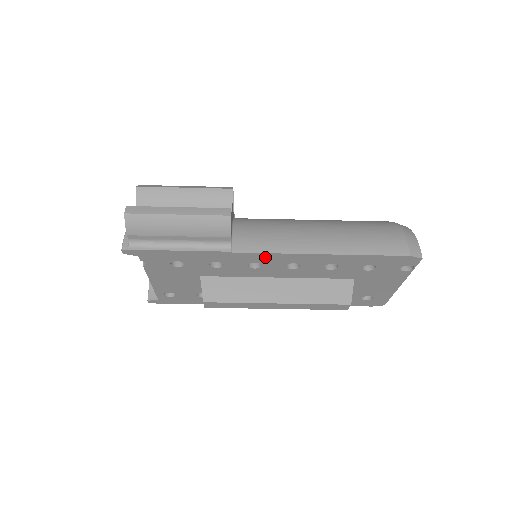
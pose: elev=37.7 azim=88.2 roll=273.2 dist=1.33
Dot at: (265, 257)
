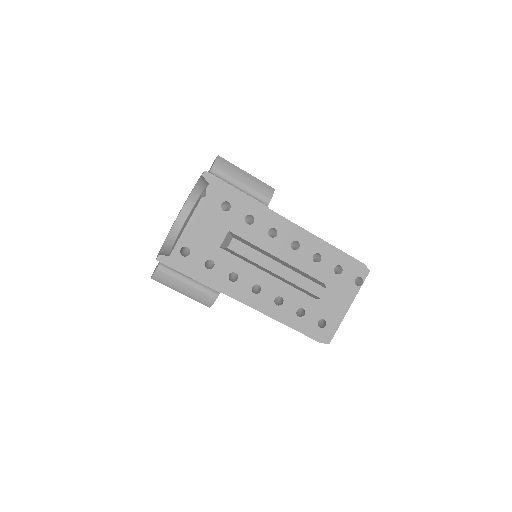
Dot at: (285, 225)
